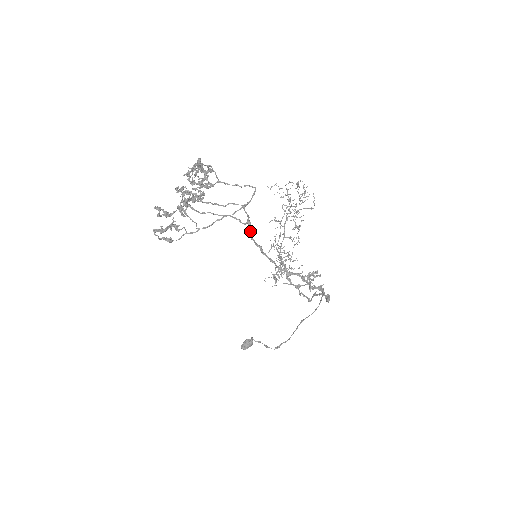
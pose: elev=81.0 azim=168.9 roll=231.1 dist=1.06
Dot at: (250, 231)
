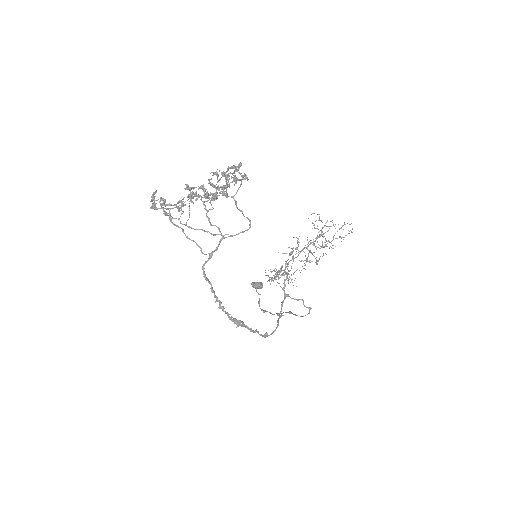
Dot at: (206, 262)
